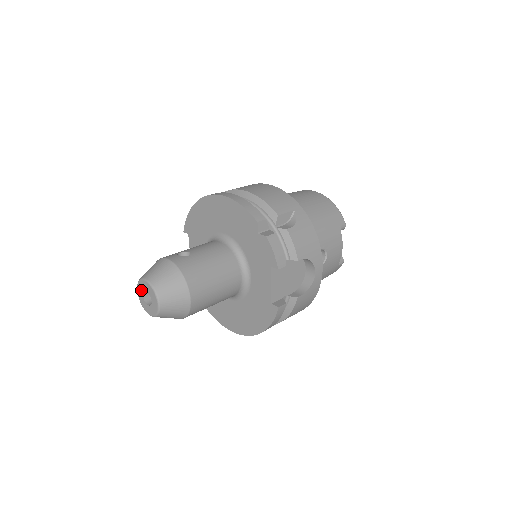
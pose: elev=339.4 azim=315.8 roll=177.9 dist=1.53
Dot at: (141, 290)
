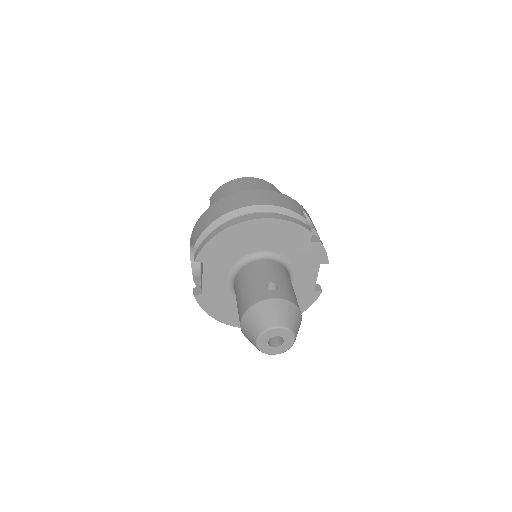
Dot at: (267, 338)
